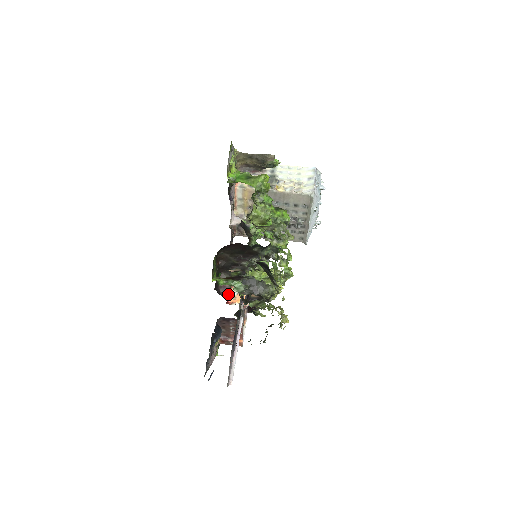
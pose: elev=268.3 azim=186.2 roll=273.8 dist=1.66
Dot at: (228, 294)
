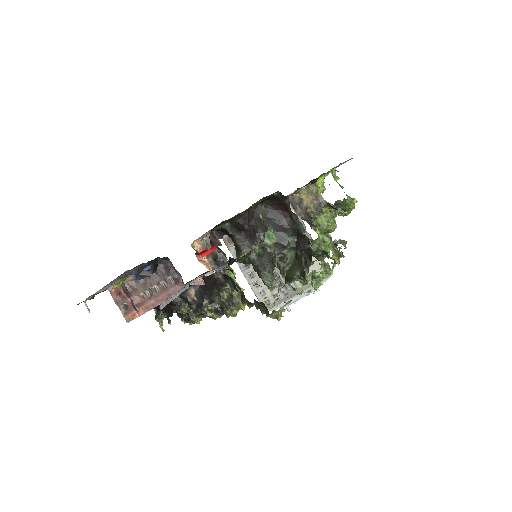
Dot at: (212, 247)
